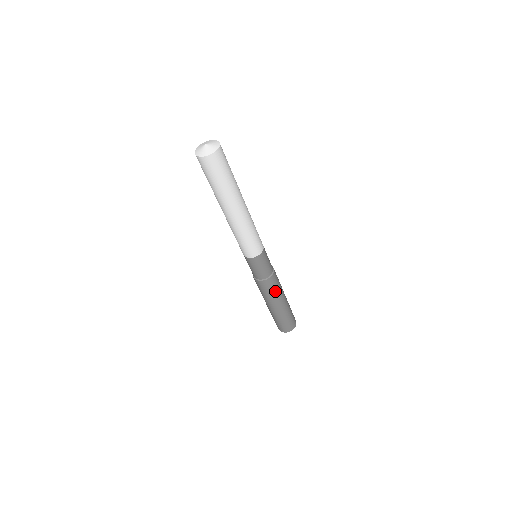
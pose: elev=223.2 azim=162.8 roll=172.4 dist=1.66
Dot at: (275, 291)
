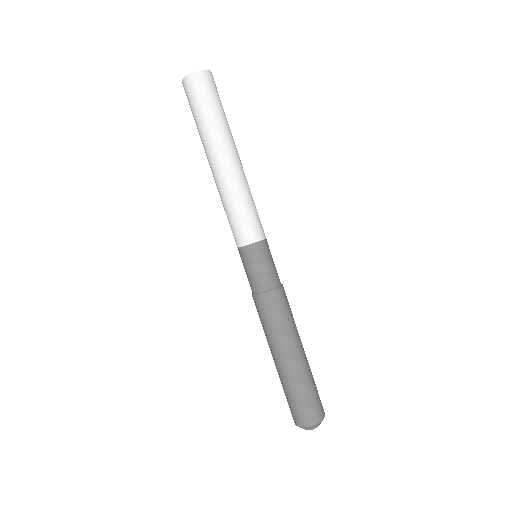
Dot at: (285, 320)
